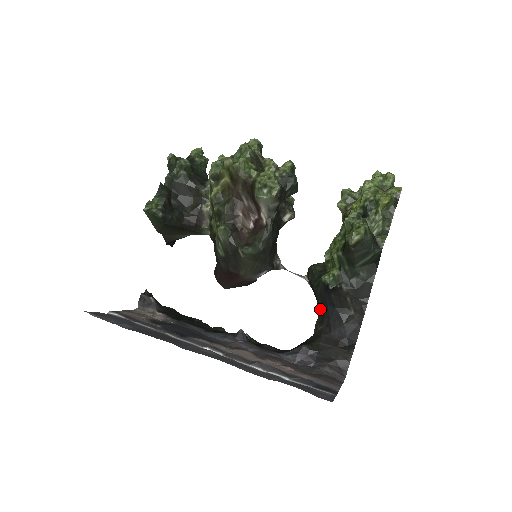
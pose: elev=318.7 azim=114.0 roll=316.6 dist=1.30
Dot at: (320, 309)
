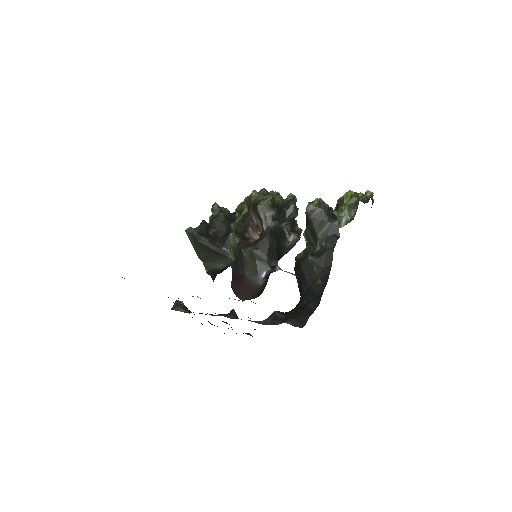
Dot at: (299, 290)
